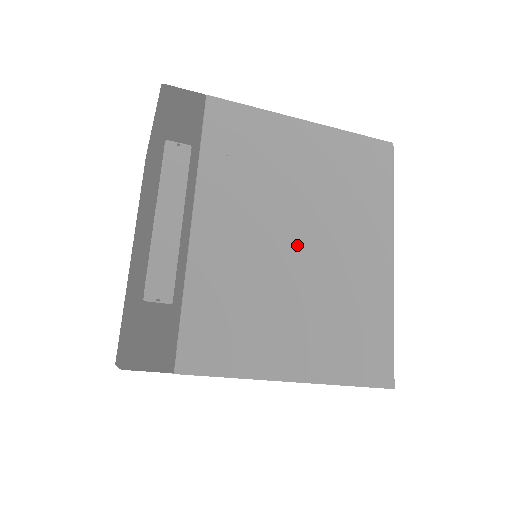
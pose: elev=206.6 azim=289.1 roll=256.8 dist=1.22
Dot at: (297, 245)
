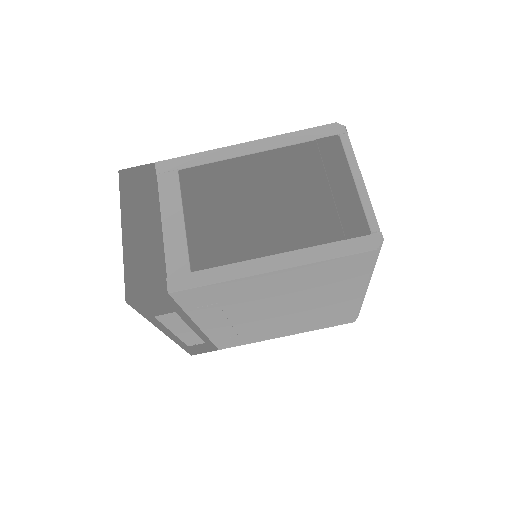
Dot at: occluded
